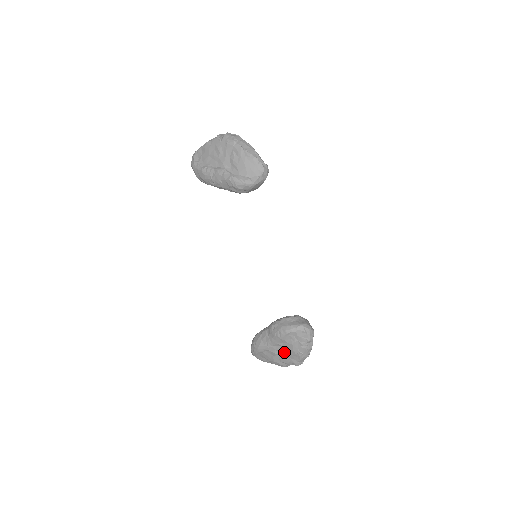
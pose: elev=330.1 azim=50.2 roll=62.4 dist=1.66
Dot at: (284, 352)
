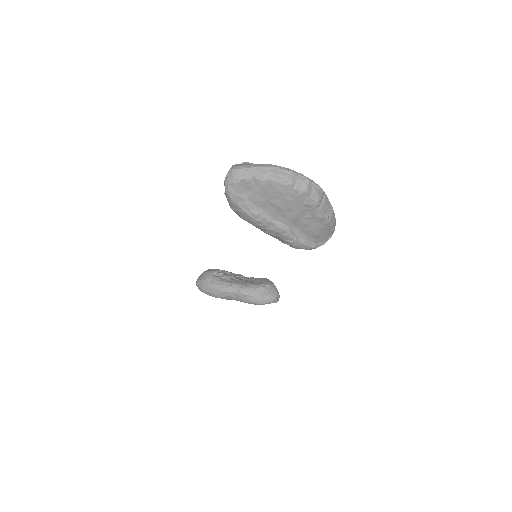
Dot at: occluded
